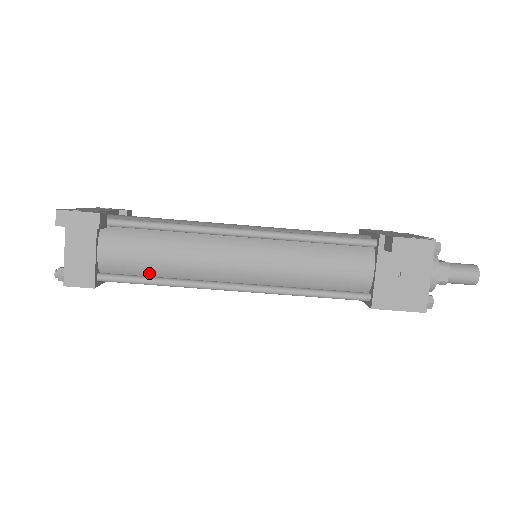
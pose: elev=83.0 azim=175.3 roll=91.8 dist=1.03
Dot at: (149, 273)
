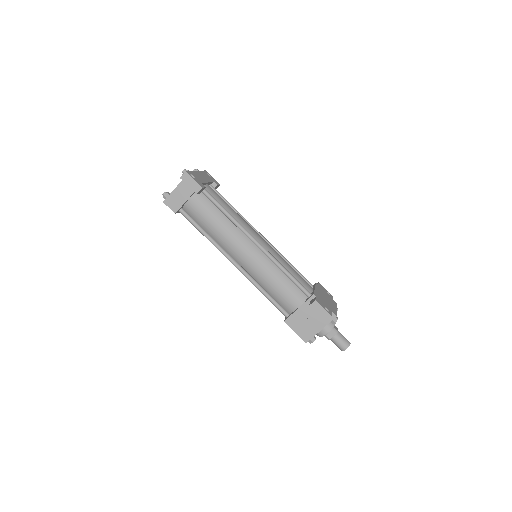
Dot at: (203, 226)
